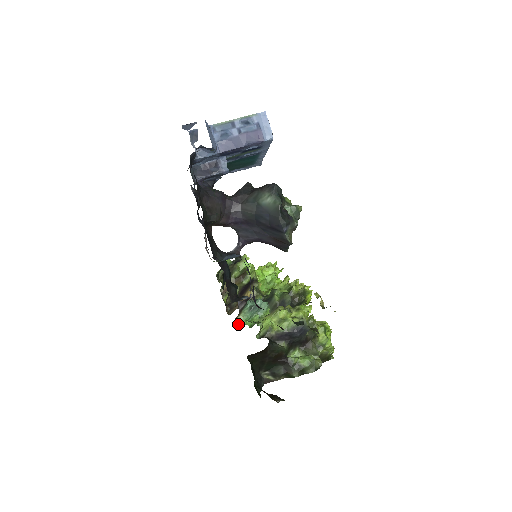
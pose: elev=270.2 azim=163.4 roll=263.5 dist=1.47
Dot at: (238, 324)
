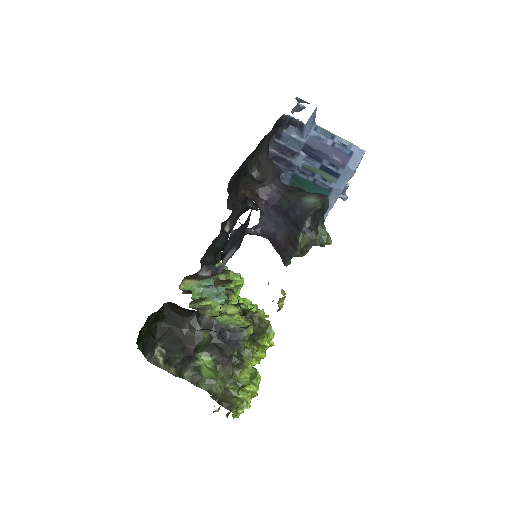
Dot at: (185, 285)
